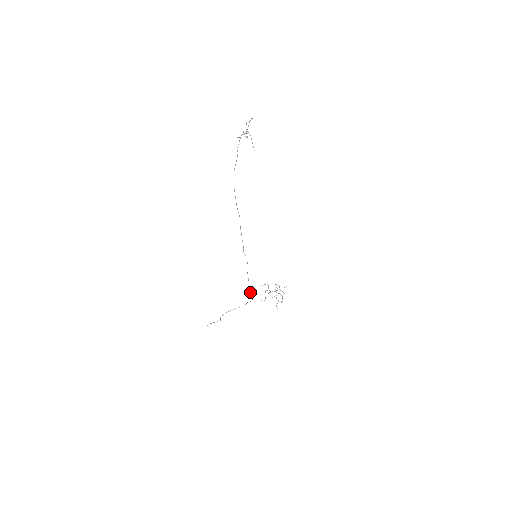
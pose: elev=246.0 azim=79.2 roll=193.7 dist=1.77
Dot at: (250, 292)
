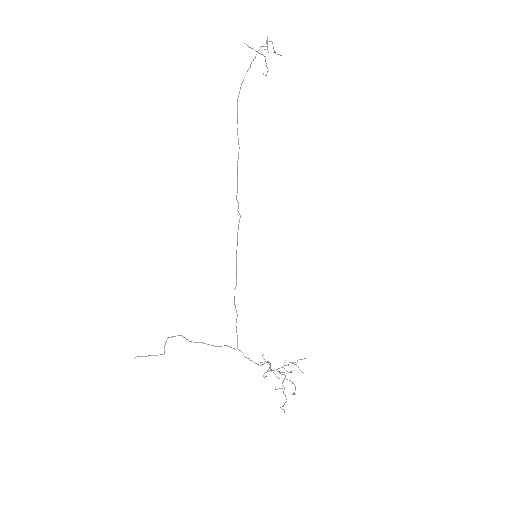
Dot at: occluded
